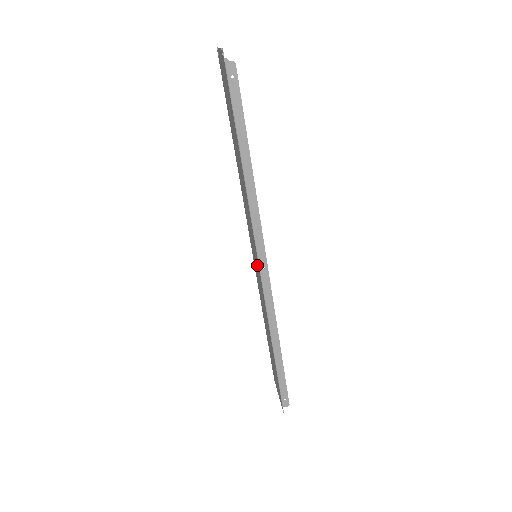
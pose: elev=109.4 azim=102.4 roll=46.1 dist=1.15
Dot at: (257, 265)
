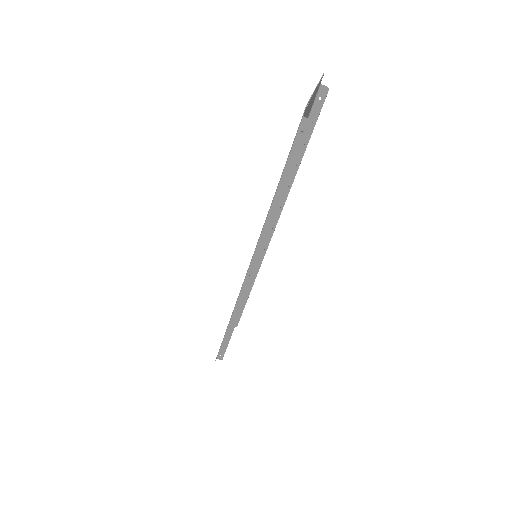
Dot at: occluded
